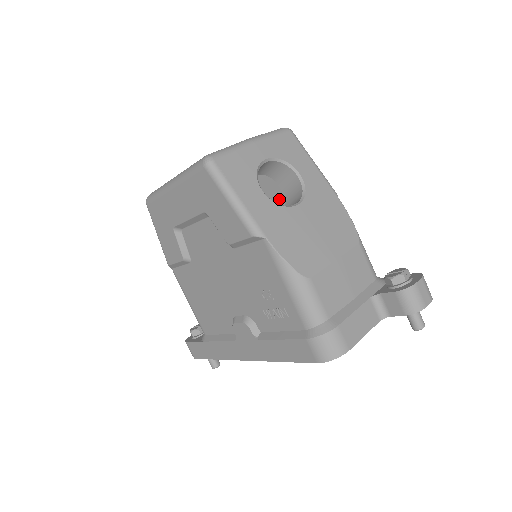
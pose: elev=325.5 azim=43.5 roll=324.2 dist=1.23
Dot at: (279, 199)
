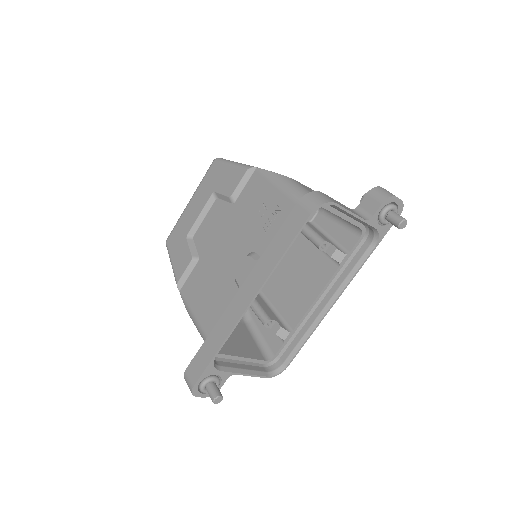
Dot at: occluded
